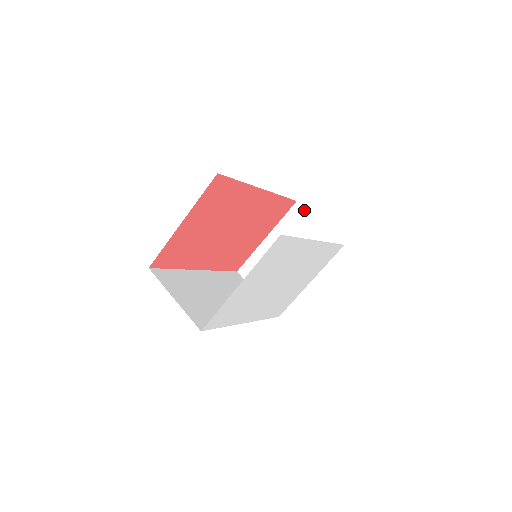
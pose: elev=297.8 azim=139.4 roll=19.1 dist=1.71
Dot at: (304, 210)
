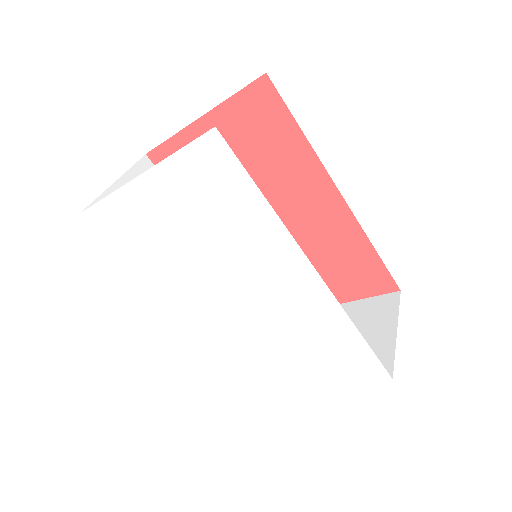
Dot at: (397, 305)
